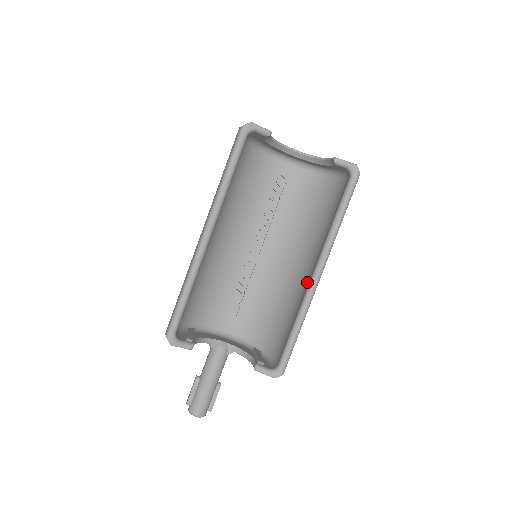
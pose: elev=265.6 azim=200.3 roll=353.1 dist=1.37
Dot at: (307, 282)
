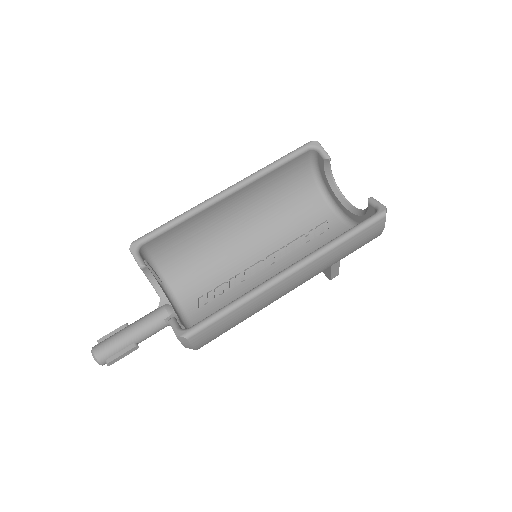
Dot at: occluded
